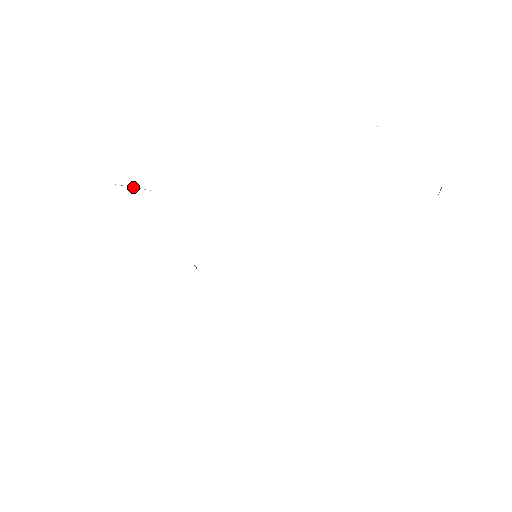
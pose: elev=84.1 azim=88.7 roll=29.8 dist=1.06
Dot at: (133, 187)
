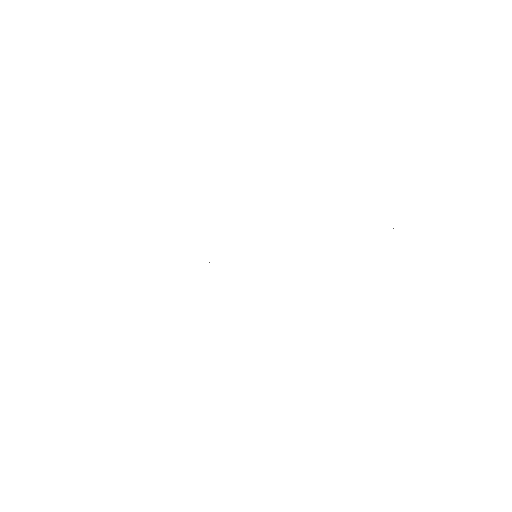
Dot at: occluded
